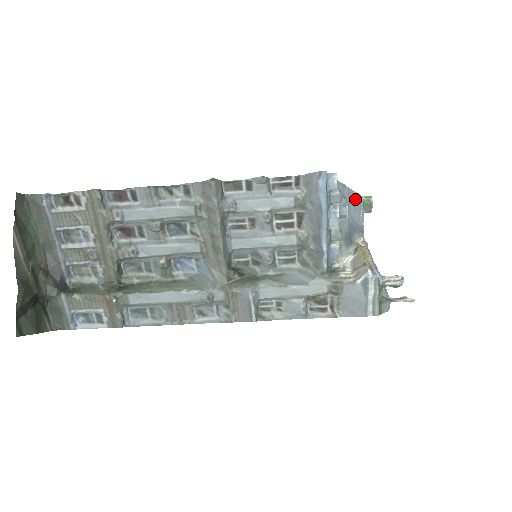
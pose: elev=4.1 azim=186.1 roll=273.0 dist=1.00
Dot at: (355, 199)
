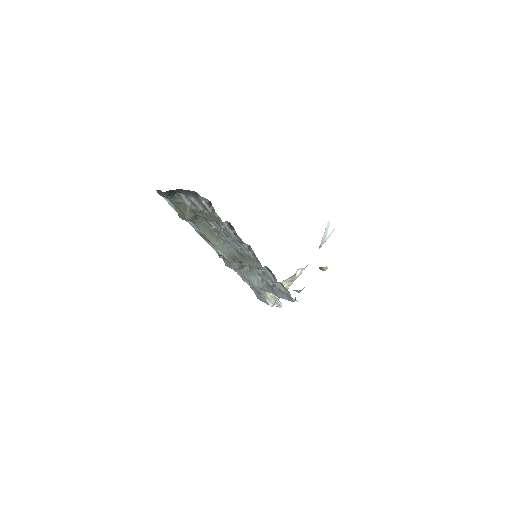
Dot at: occluded
